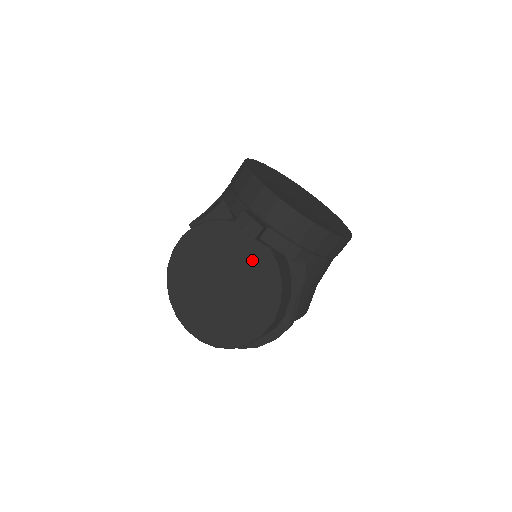
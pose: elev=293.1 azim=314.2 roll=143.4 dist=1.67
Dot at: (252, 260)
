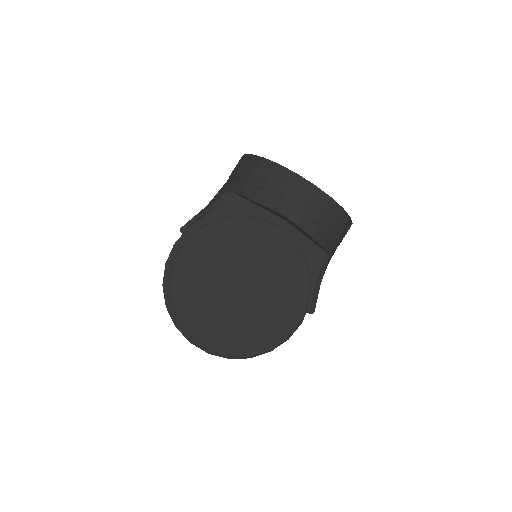
Dot at: (276, 254)
